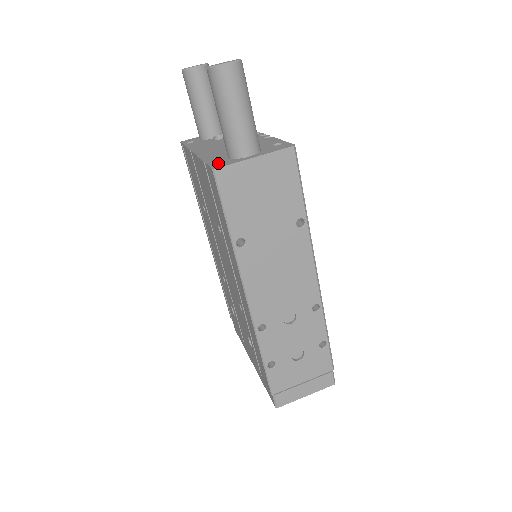
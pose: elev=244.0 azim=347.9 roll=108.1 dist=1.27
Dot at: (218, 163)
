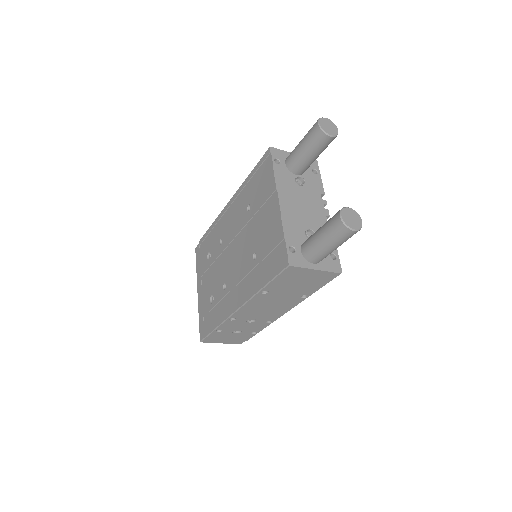
Dot at: (294, 255)
